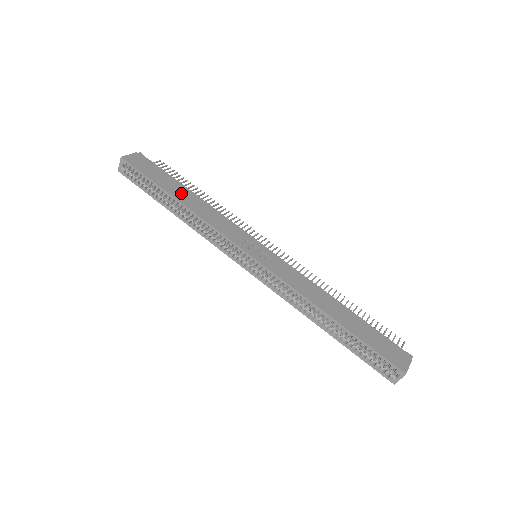
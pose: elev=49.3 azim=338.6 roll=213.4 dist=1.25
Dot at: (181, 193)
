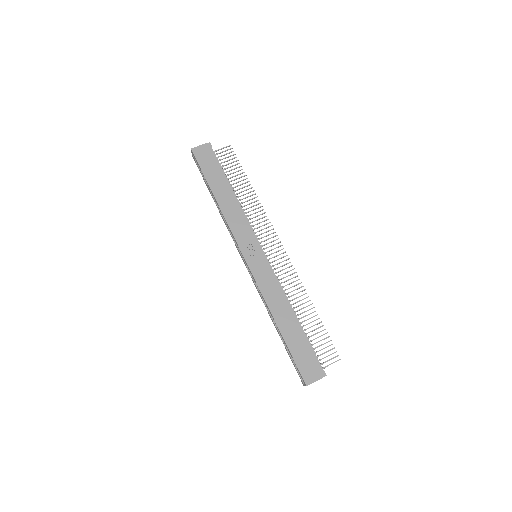
Dot at: (221, 190)
